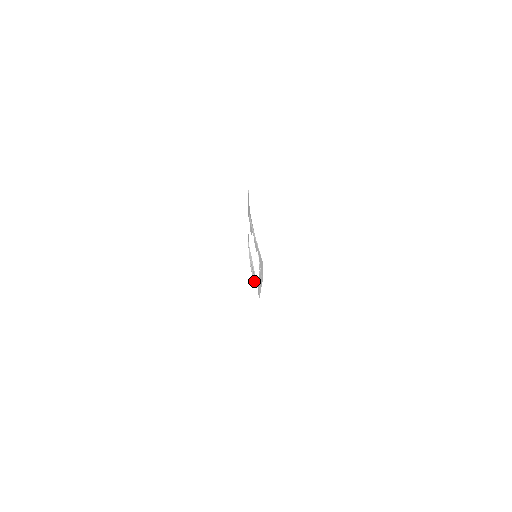
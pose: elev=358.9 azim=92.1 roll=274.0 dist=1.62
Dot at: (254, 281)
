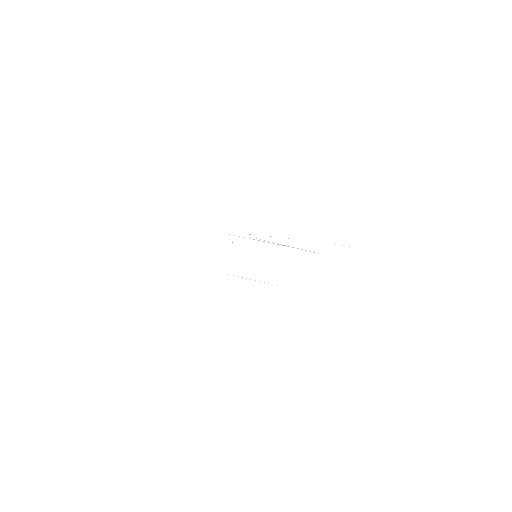
Dot at: (242, 277)
